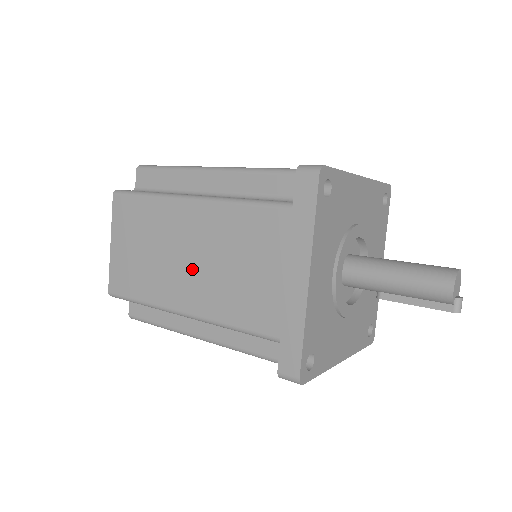
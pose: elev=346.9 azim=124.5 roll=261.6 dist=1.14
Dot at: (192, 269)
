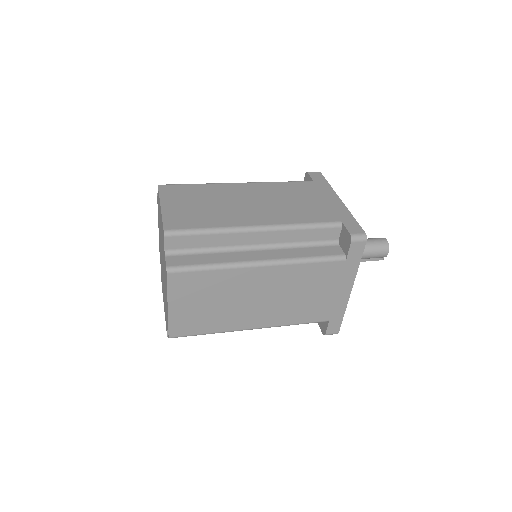
Dot at: (263, 305)
